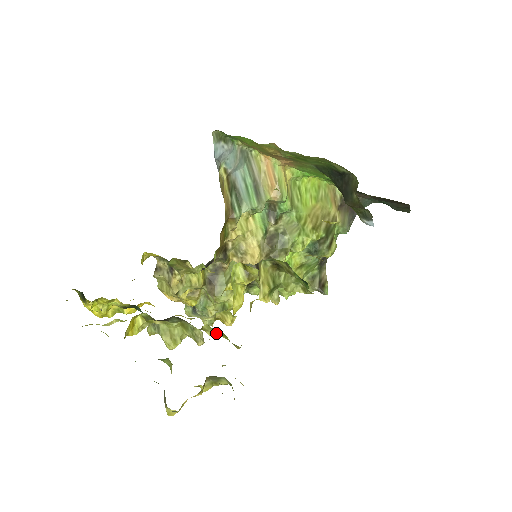
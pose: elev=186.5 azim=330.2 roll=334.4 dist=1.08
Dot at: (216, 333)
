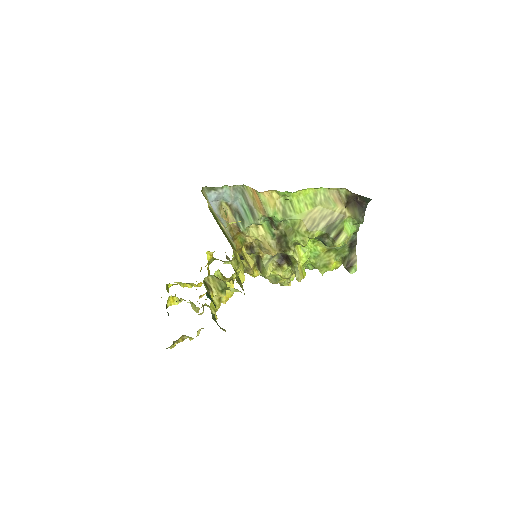
Dot at: occluded
